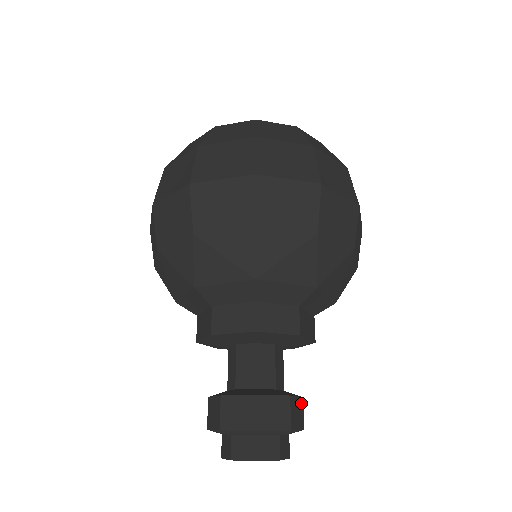
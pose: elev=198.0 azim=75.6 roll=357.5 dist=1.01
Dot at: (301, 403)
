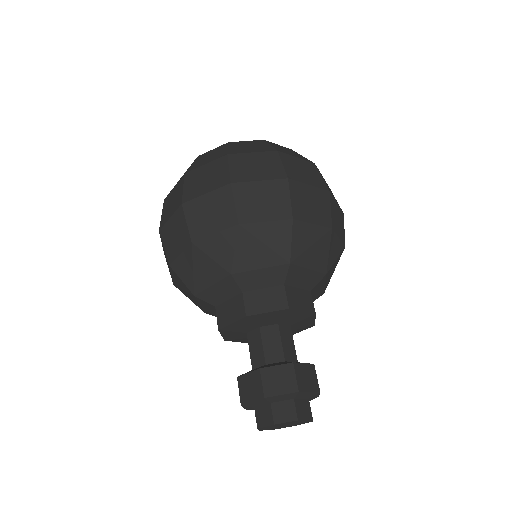
Dot at: occluded
